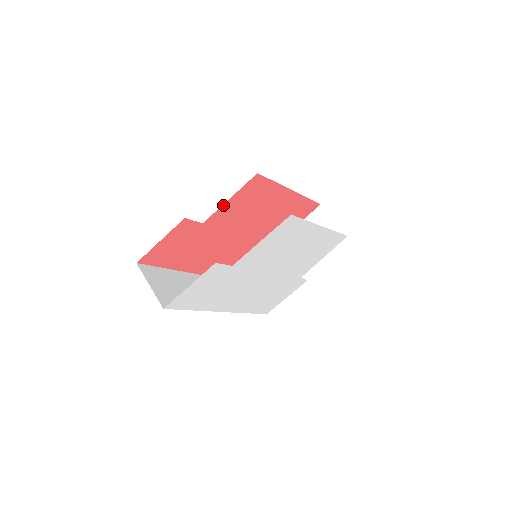
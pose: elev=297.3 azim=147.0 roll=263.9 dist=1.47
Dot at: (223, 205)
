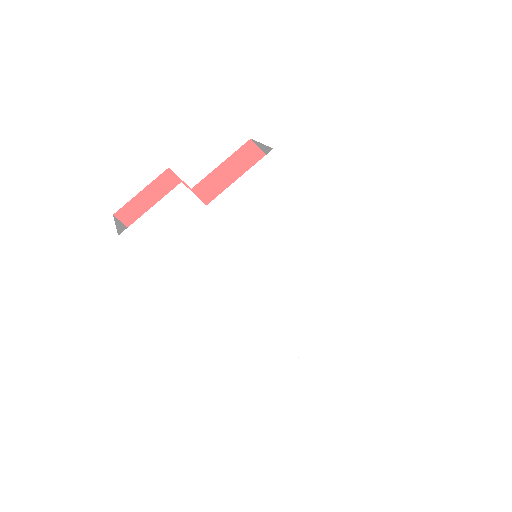
Dot at: (214, 171)
